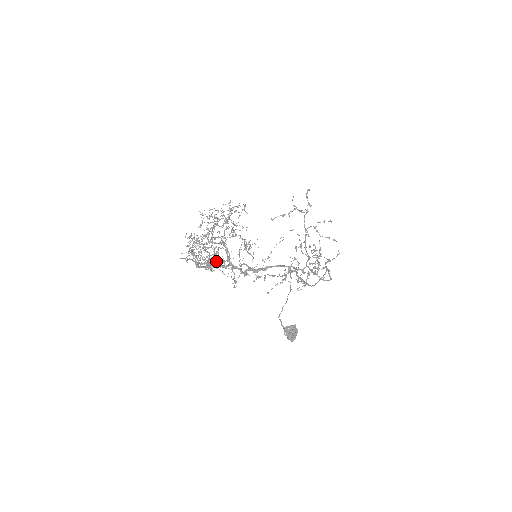
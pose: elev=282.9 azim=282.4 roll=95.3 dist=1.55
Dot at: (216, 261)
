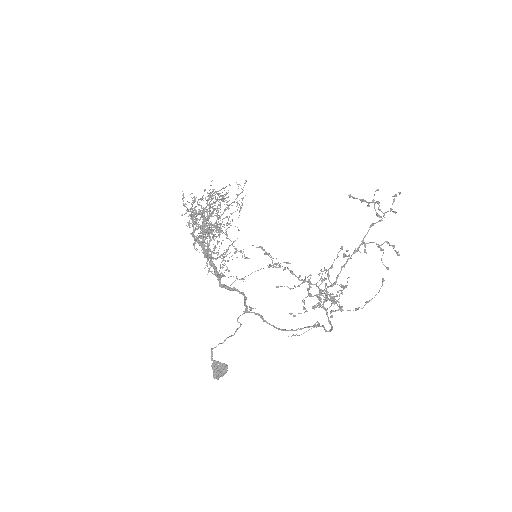
Dot at: (200, 244)
